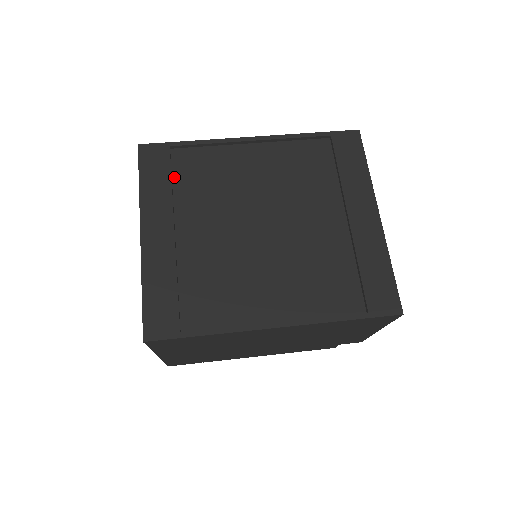
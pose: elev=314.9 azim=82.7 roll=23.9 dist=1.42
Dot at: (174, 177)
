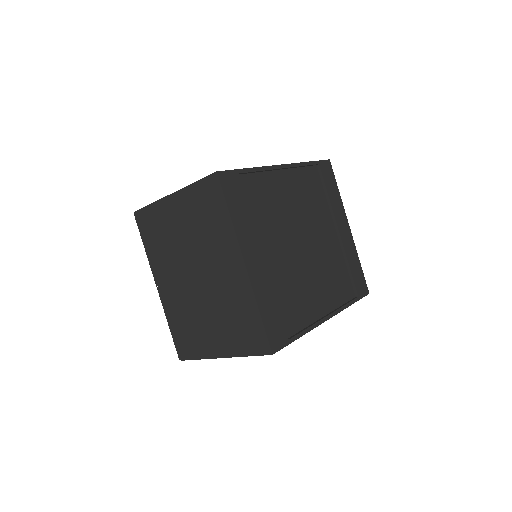
Dot at: (246, 204)
